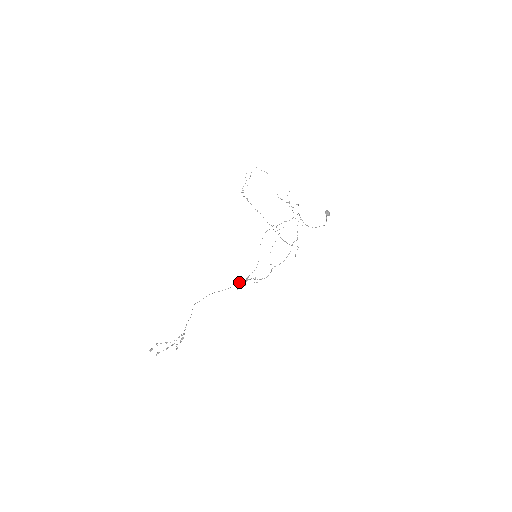
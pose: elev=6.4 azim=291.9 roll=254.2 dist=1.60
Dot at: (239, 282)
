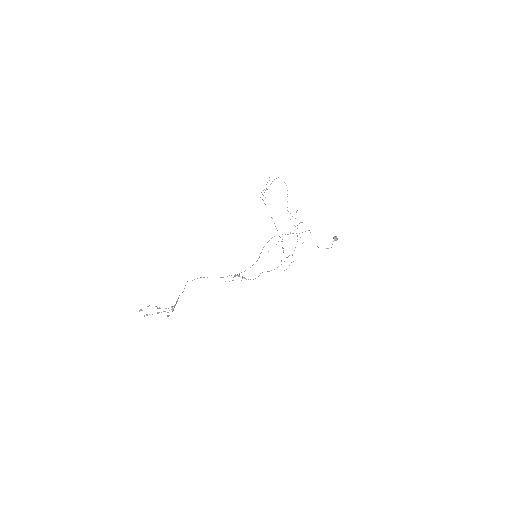
Dot at: occluded
